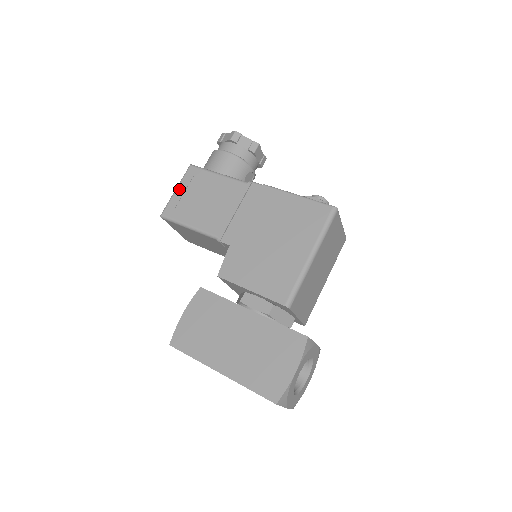
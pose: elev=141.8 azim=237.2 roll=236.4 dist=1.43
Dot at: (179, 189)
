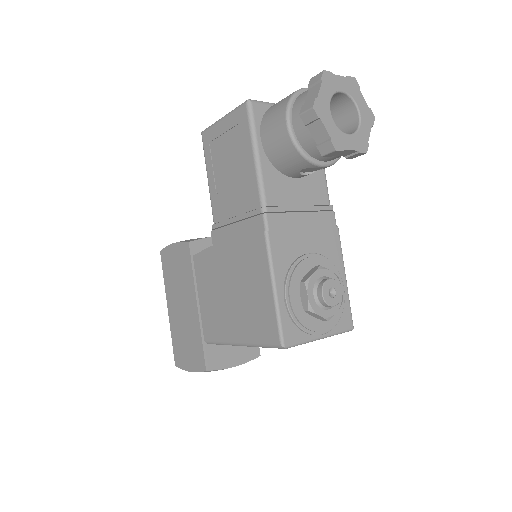
Dot at: (223, 122)
